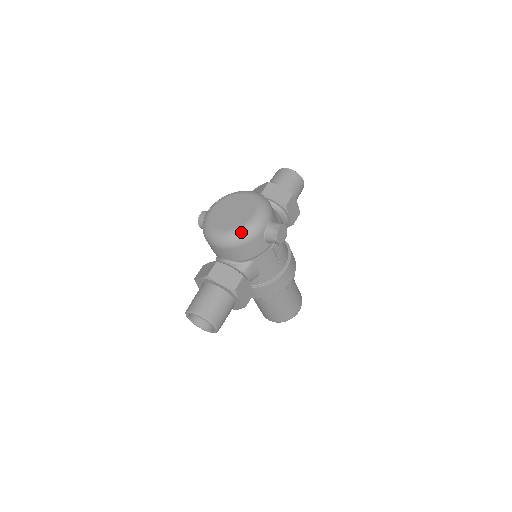
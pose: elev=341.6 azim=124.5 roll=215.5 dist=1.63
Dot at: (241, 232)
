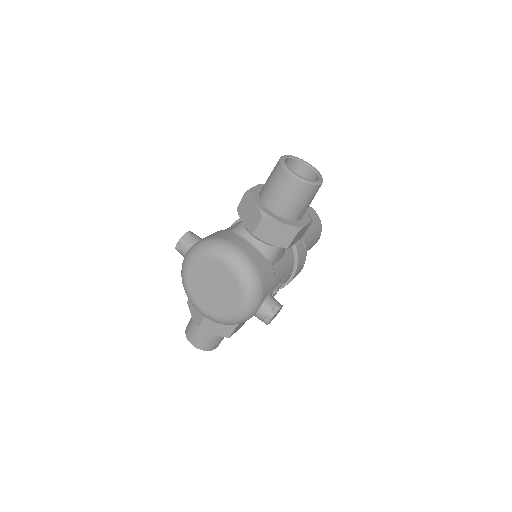
Dot at: (225, 323)
